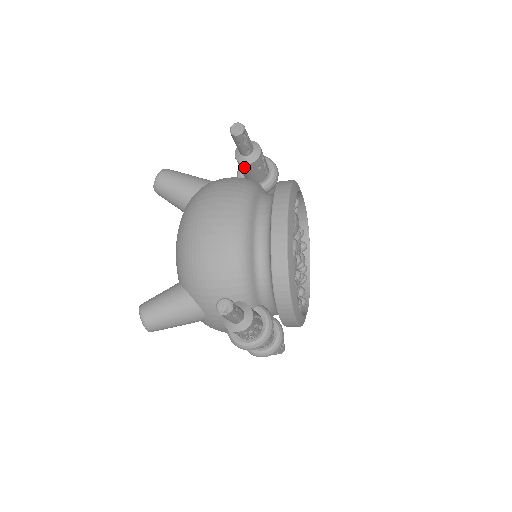
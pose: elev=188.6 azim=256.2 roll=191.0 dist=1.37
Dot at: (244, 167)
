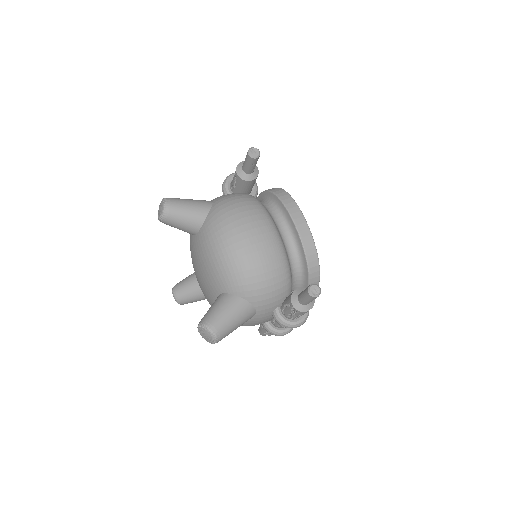
Dot at: (246, 183)
